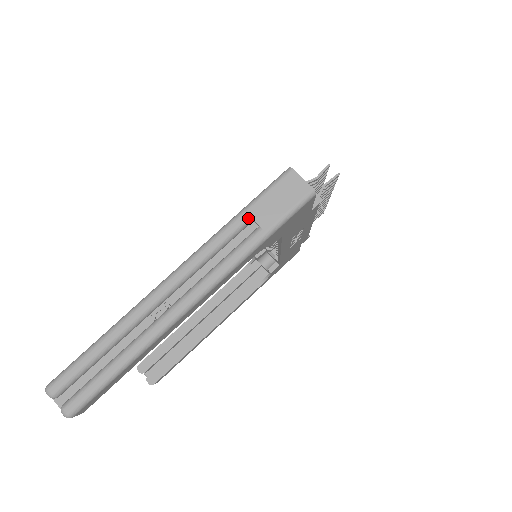
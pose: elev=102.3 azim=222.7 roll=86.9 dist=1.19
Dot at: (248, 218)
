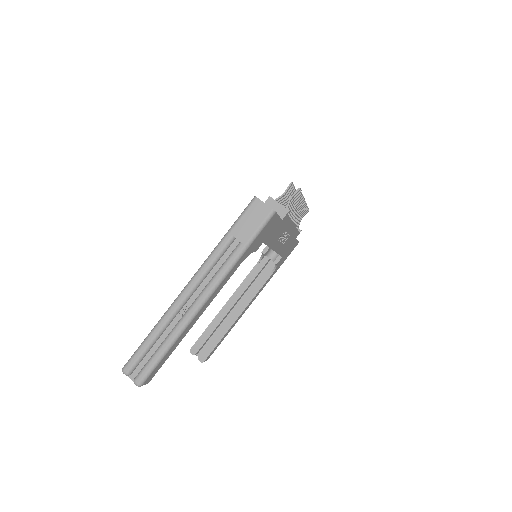
Dot at: (232, 237)
